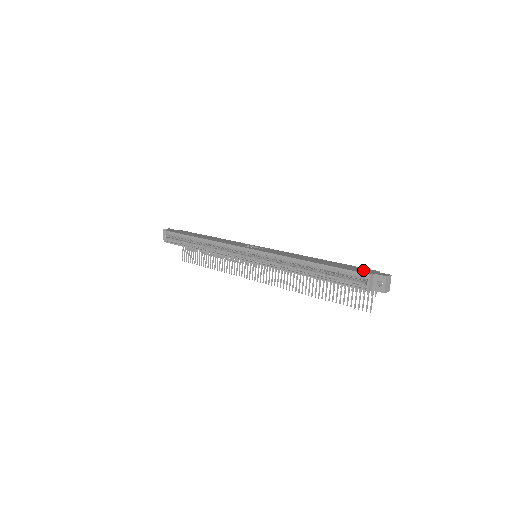
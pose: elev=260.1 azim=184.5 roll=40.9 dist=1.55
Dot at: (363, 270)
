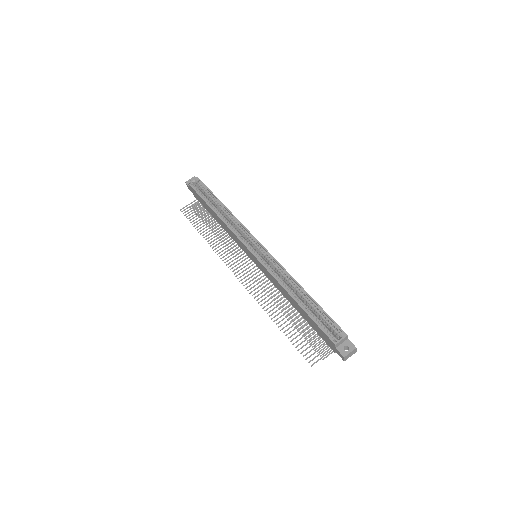
Dot at: occluded
